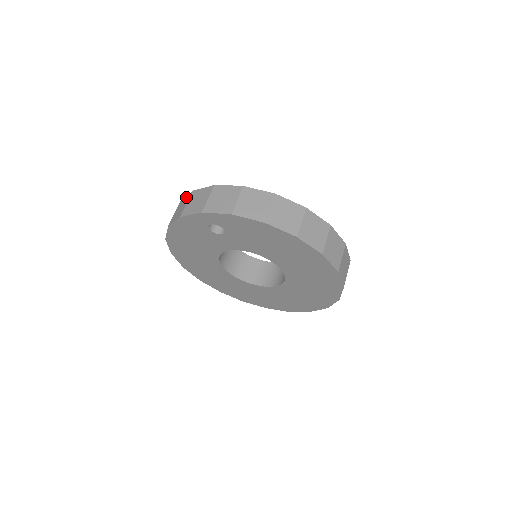
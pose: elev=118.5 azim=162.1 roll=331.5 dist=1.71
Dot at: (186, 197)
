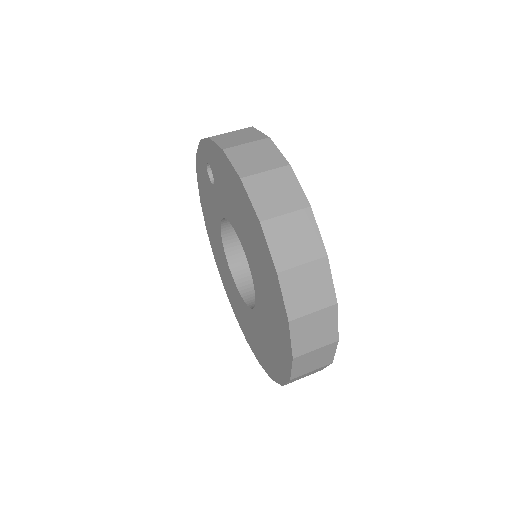
Dot at: occluded
